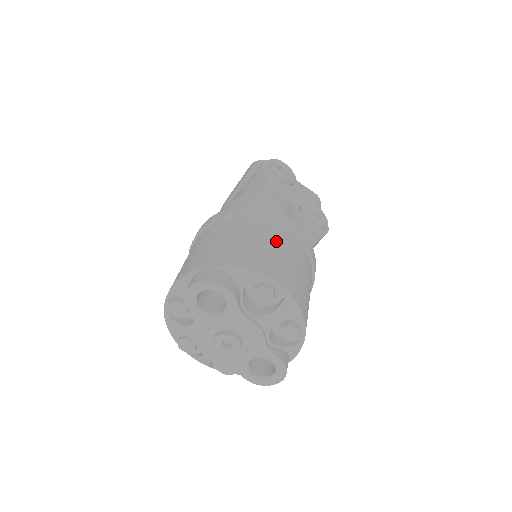
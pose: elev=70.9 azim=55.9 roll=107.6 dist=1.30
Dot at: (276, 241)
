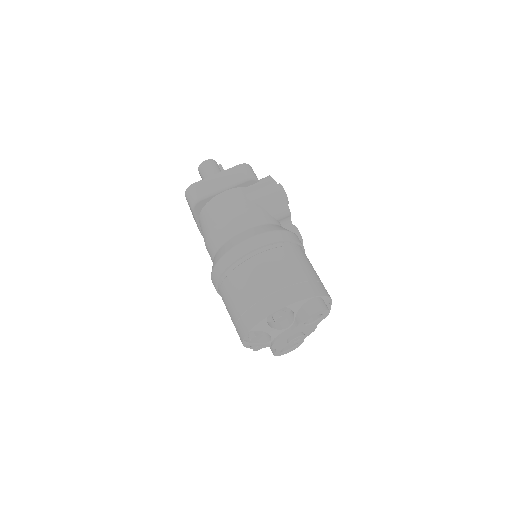
Dot at: occluded
